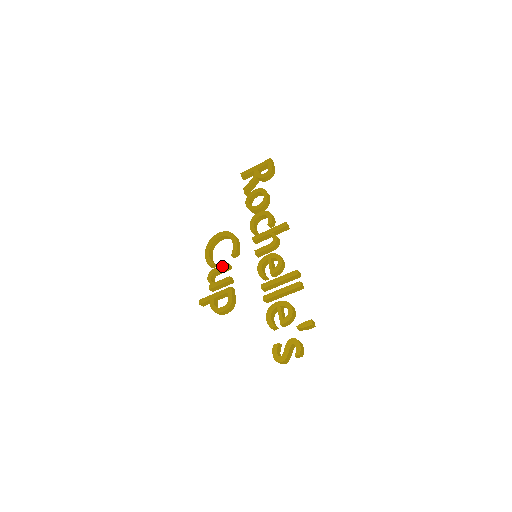
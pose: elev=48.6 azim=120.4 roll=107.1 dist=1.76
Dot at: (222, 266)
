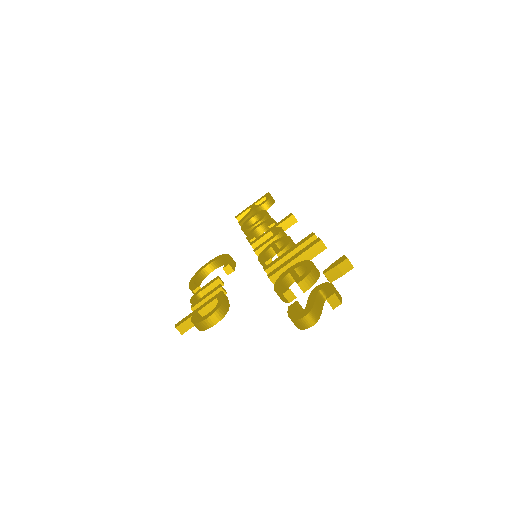
Dot at: (210, 281)
